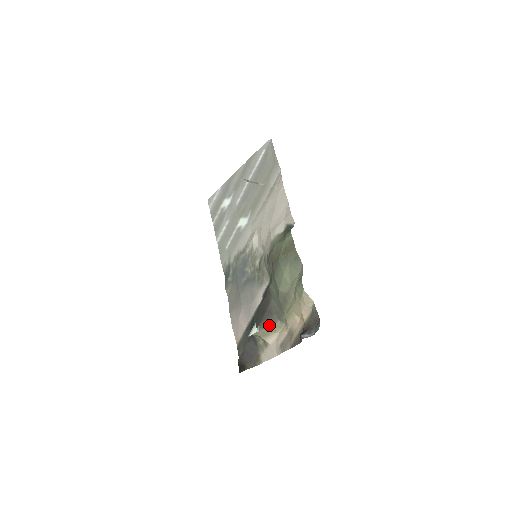
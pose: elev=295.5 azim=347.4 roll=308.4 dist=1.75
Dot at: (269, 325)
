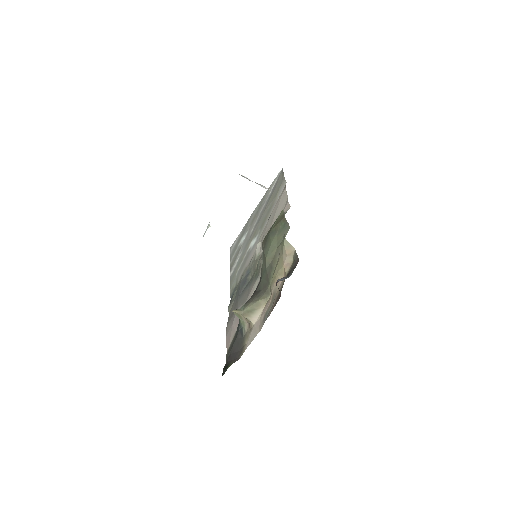
Dot at: (254, 300)
